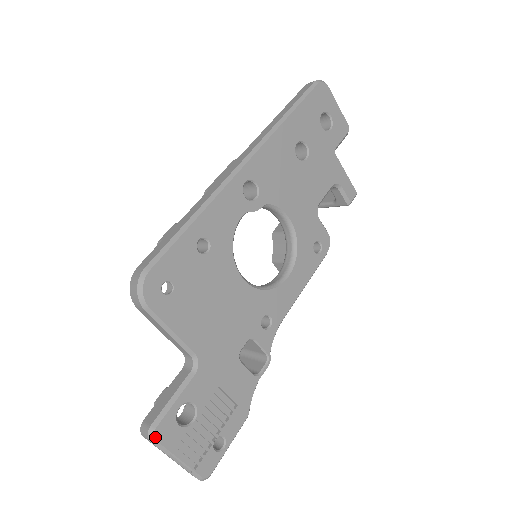
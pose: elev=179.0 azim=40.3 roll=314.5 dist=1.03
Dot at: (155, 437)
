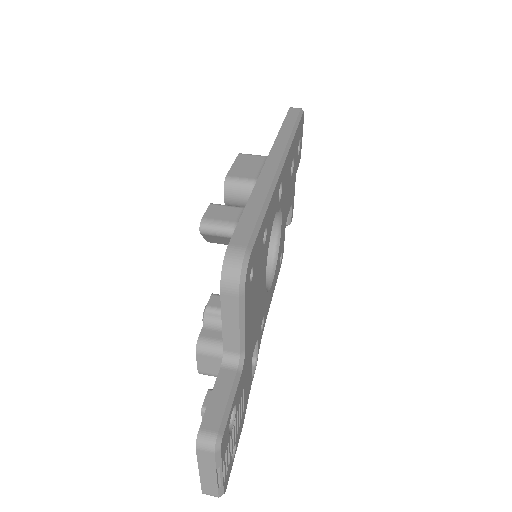
Dot at: (221, 446)
